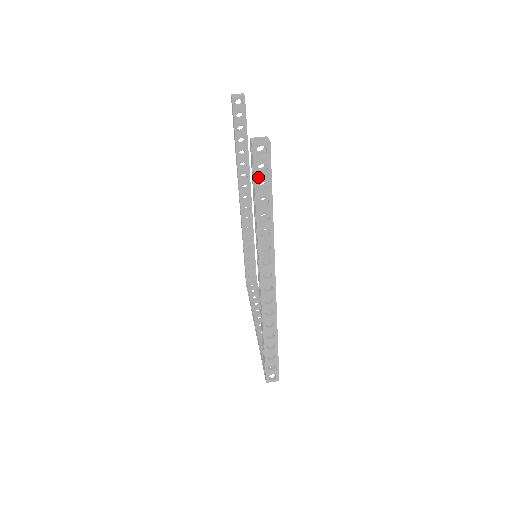
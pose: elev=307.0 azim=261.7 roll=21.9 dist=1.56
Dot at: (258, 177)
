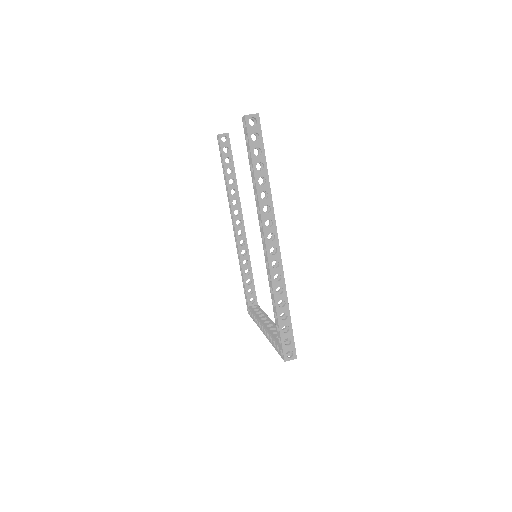
Dot at: (253, 144)
